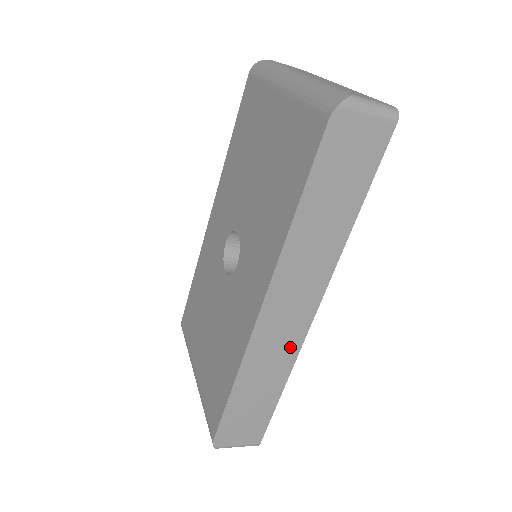
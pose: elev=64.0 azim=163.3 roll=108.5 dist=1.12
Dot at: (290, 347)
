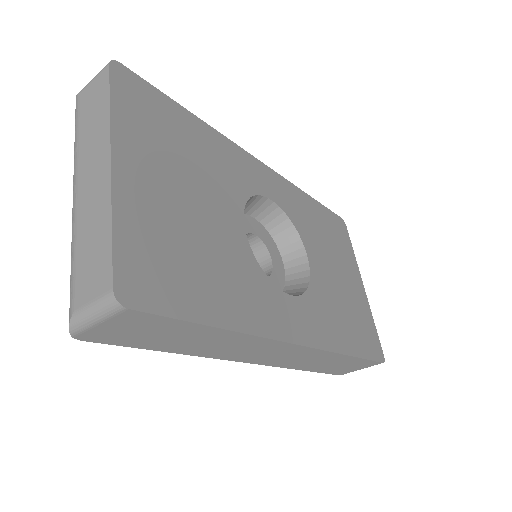
Dot at: (313, 354)
